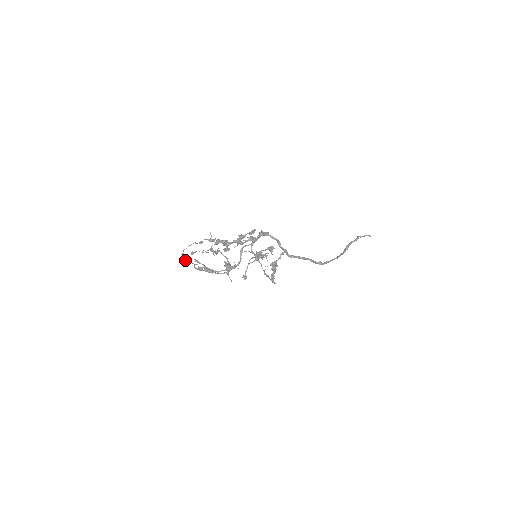
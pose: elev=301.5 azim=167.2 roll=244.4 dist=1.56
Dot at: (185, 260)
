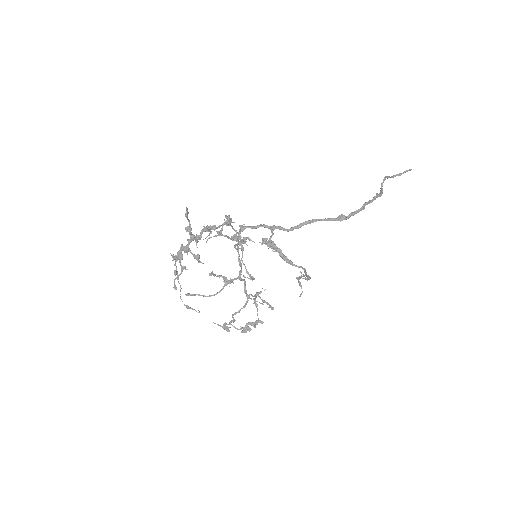
Dot at: occluded
